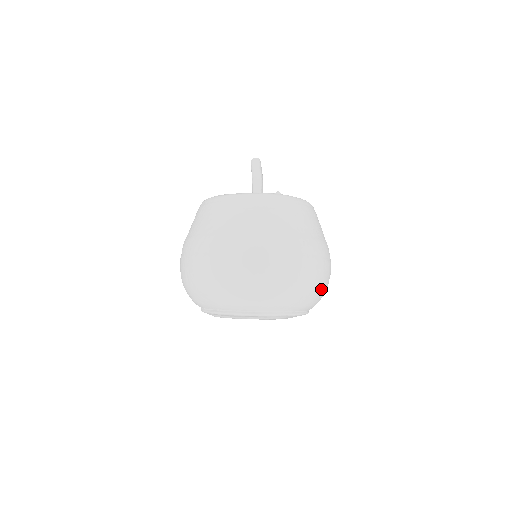
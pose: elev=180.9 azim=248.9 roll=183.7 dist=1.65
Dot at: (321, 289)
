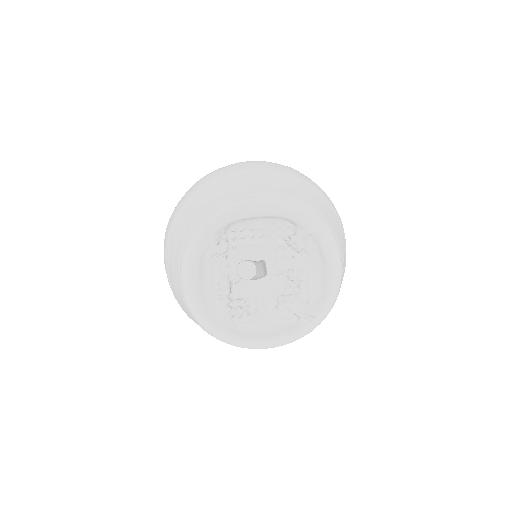
Dot at: occluded
